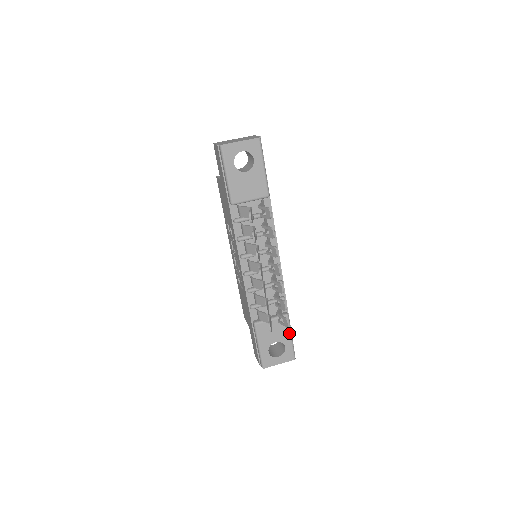
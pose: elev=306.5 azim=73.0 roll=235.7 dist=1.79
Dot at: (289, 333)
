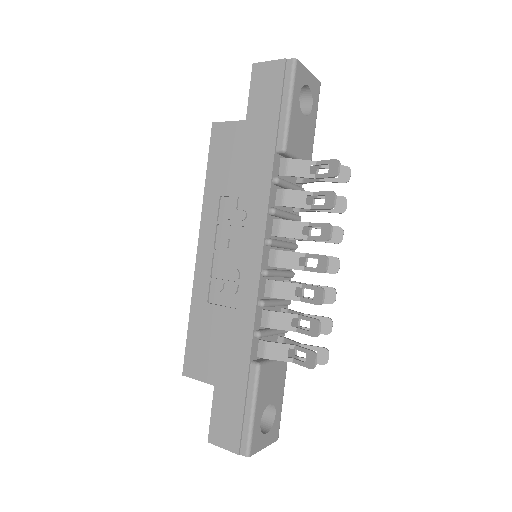
Dot at: (283, 389)
